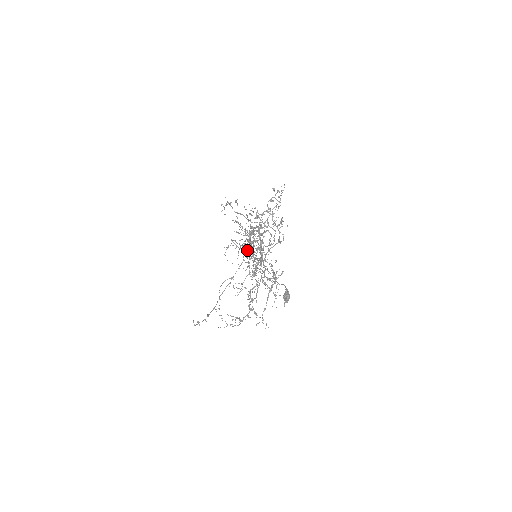
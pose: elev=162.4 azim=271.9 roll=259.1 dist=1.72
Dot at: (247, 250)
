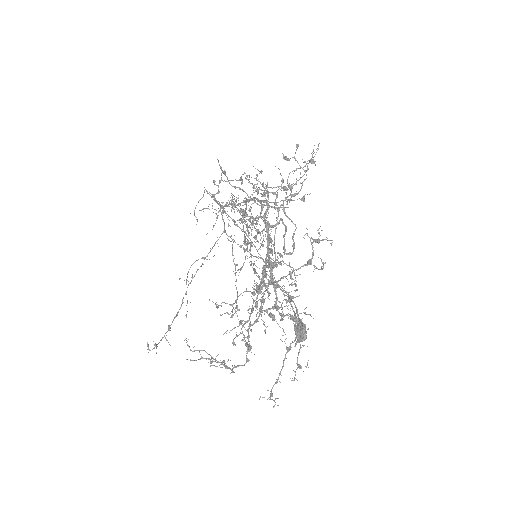
Dot at: occluded
